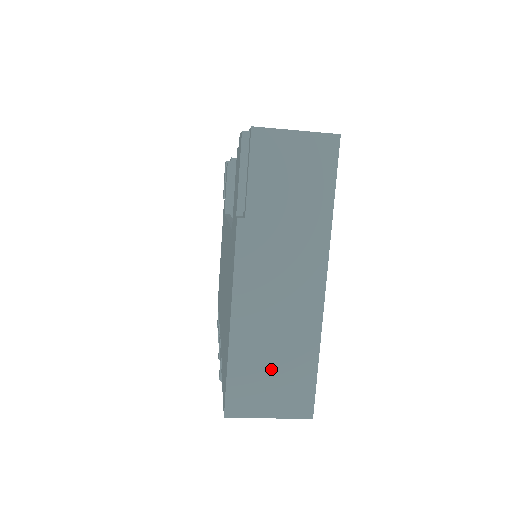
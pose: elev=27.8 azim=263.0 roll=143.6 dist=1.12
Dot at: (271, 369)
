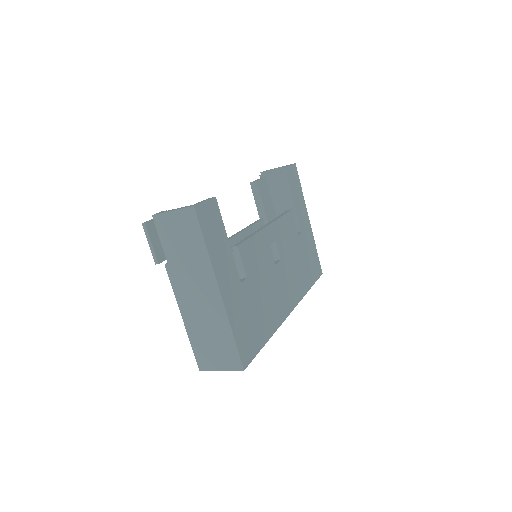
Dot at: (212, 343)
